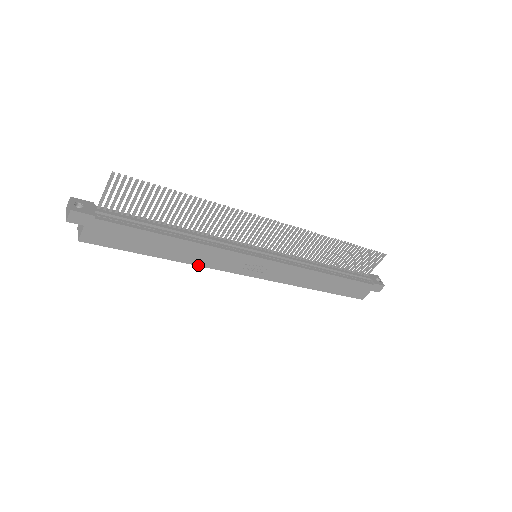
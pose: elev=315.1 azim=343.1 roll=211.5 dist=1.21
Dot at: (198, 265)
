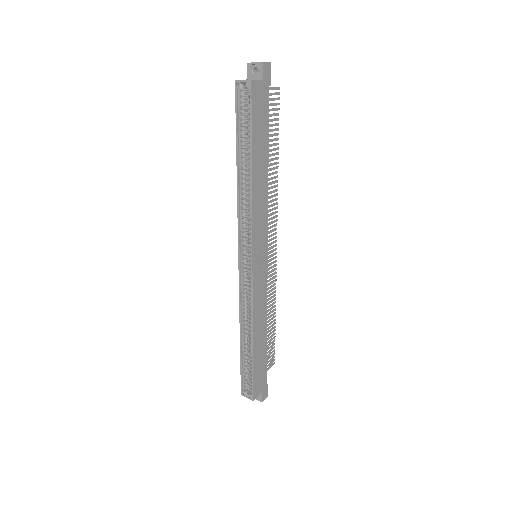
Dot at: (252, 206)
